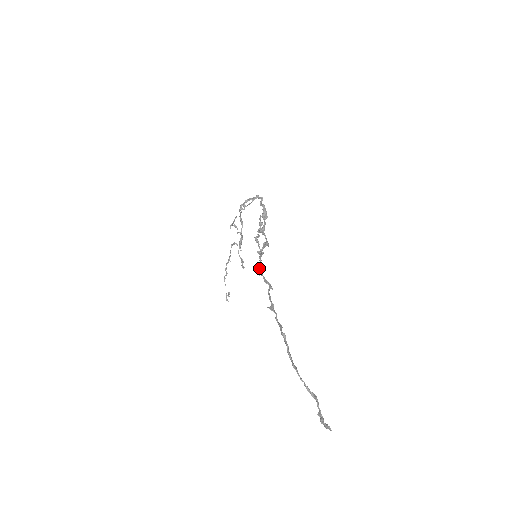
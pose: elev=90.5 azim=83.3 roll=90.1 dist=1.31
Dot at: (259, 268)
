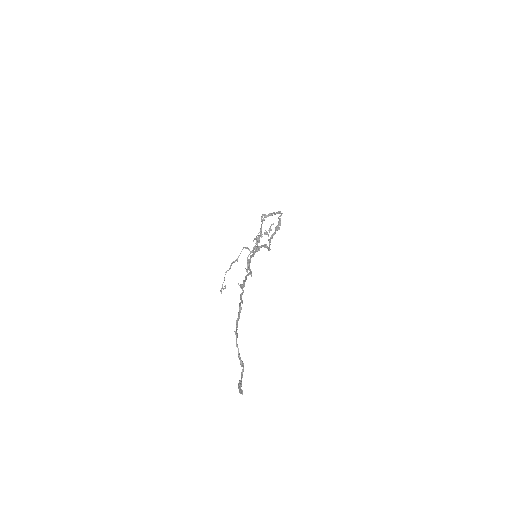
Dot at: occluded
